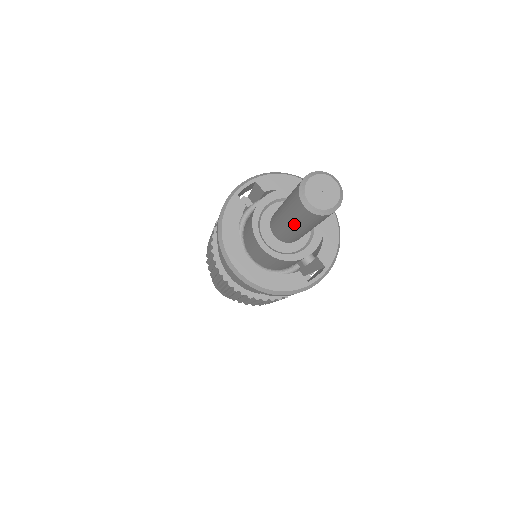
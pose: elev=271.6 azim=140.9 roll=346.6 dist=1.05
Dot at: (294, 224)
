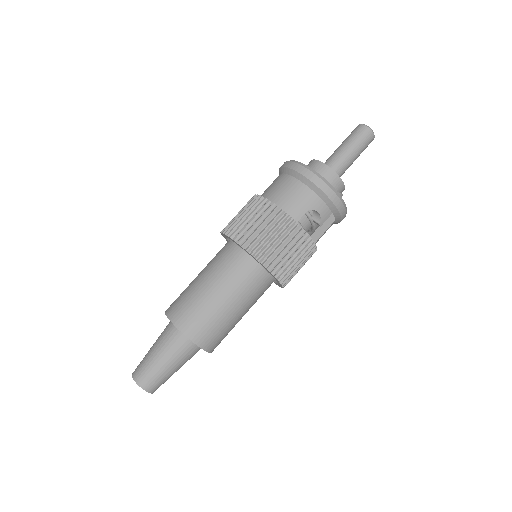
Dot at: (351, 145)
